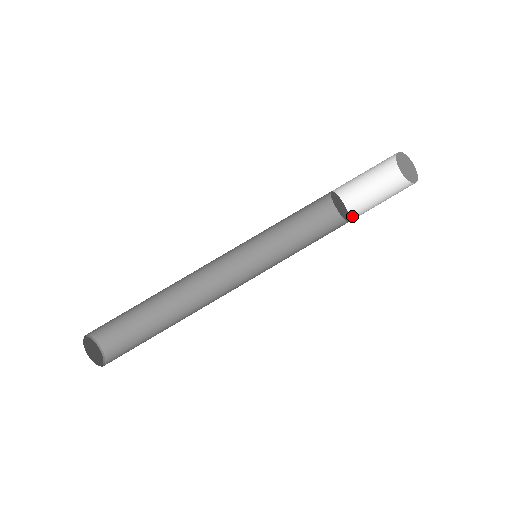
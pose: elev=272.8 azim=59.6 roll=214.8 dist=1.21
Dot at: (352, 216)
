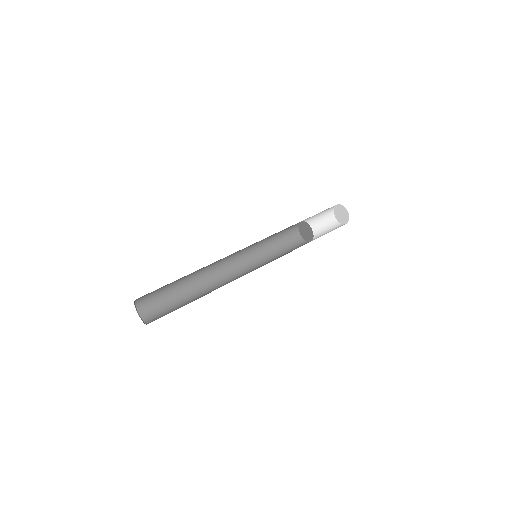
Dot at: occluded
